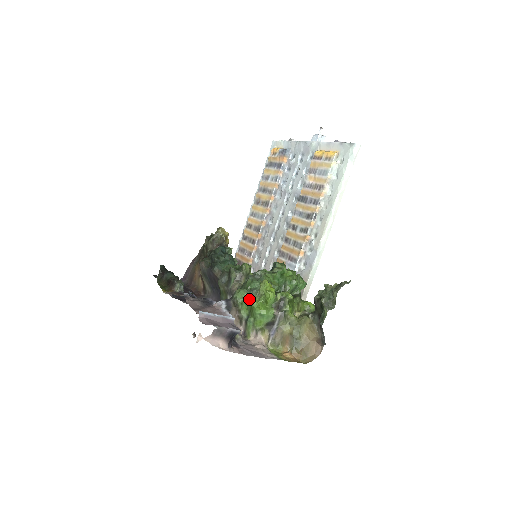
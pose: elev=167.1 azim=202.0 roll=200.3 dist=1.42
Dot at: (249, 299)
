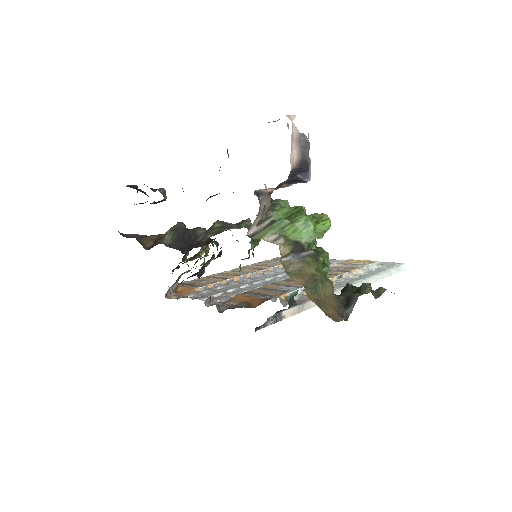
Dot at: (300, 206)
